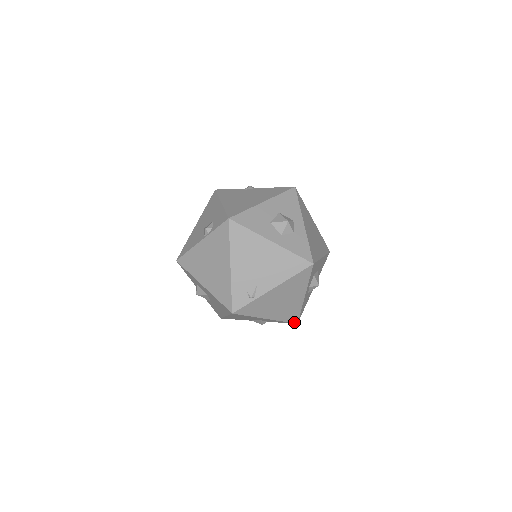
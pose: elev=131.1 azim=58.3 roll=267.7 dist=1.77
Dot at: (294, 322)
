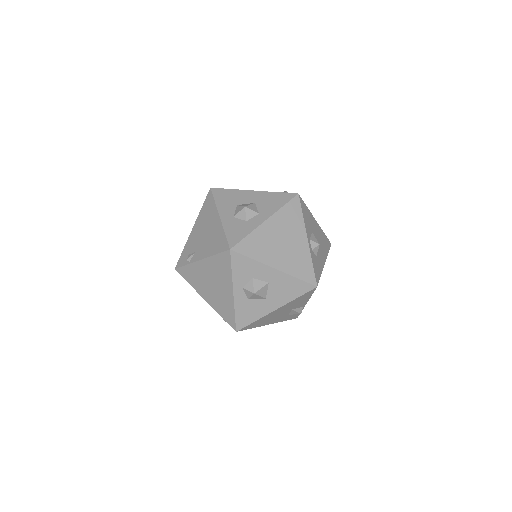
Dot at: (232, 326)
